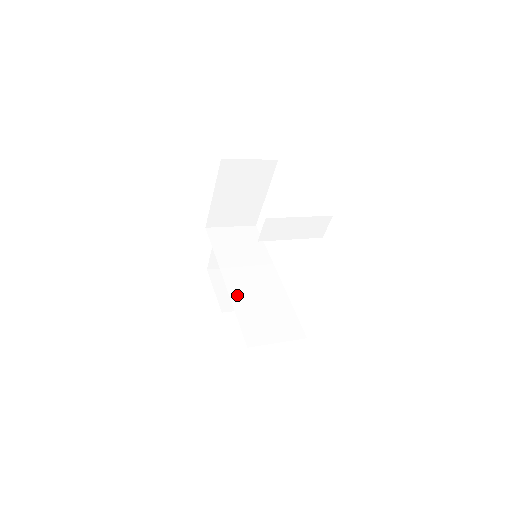
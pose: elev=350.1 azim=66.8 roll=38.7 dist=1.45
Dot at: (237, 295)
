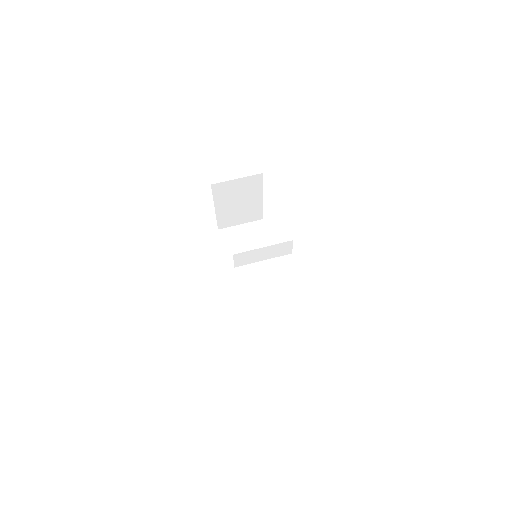
Dot at: (242, 292)
